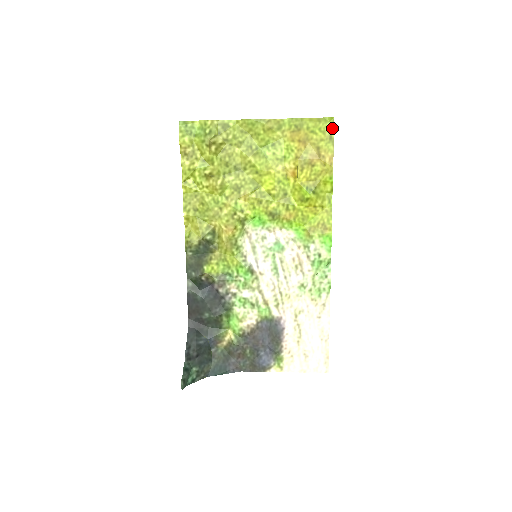
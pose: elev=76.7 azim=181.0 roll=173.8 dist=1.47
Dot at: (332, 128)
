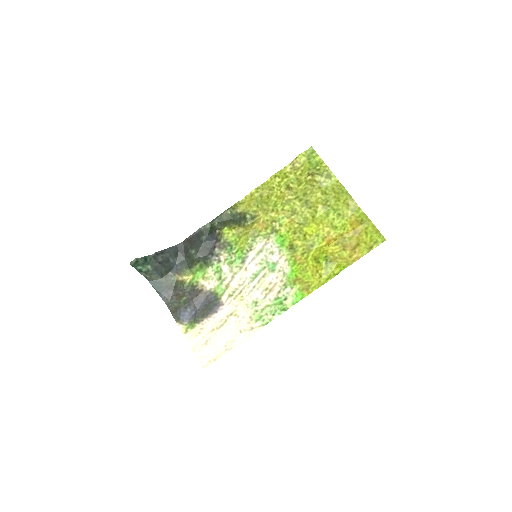
Dot at: (378, 244)
